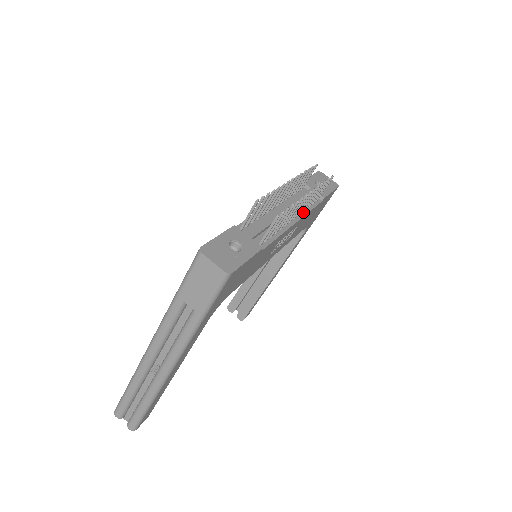
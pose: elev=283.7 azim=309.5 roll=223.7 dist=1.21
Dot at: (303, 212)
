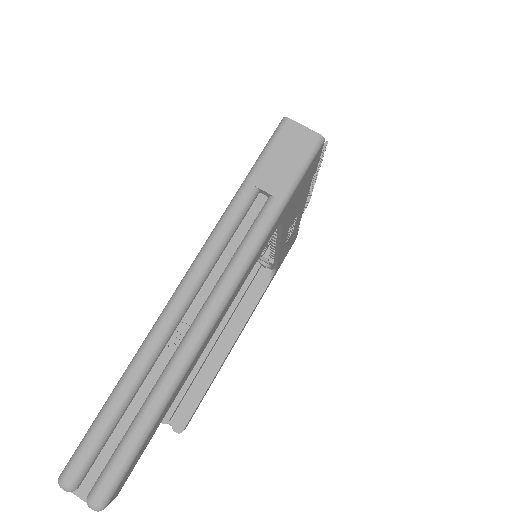
Dot at: occluded
